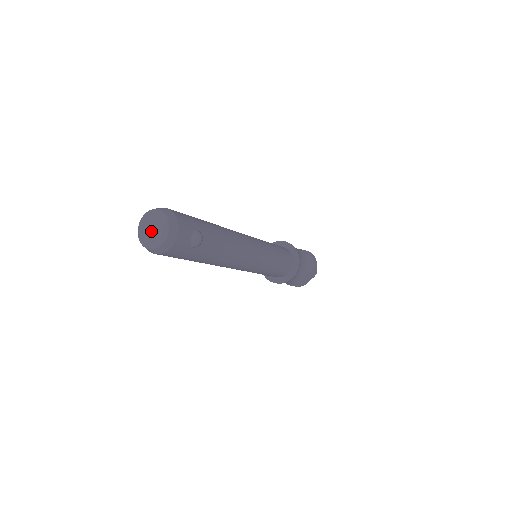
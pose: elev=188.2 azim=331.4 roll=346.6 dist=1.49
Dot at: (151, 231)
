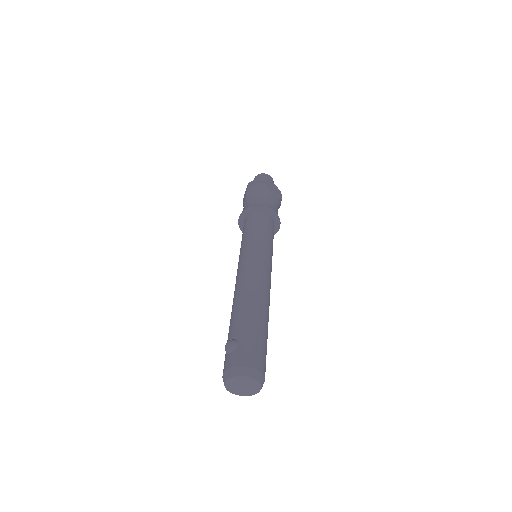
Dot at: (240, 387)
